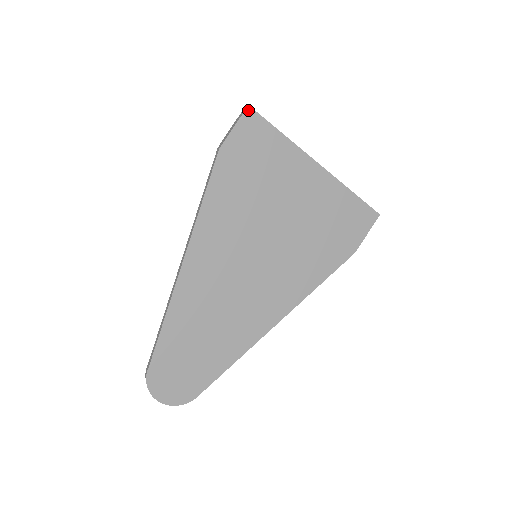
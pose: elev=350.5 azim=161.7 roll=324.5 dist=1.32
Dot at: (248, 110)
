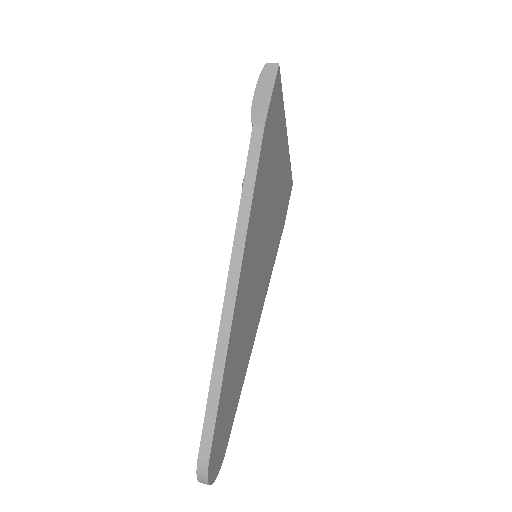
Dot at: (278, 70)
